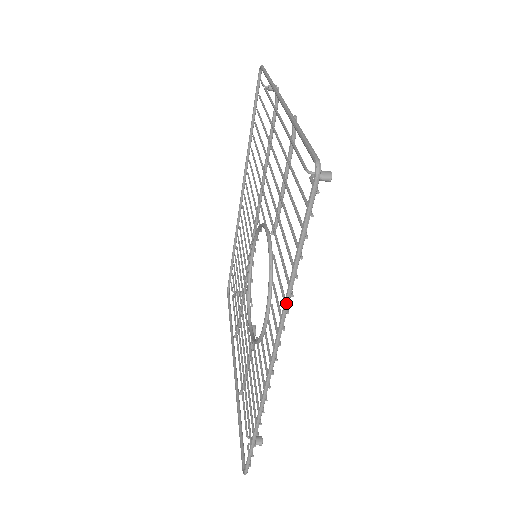
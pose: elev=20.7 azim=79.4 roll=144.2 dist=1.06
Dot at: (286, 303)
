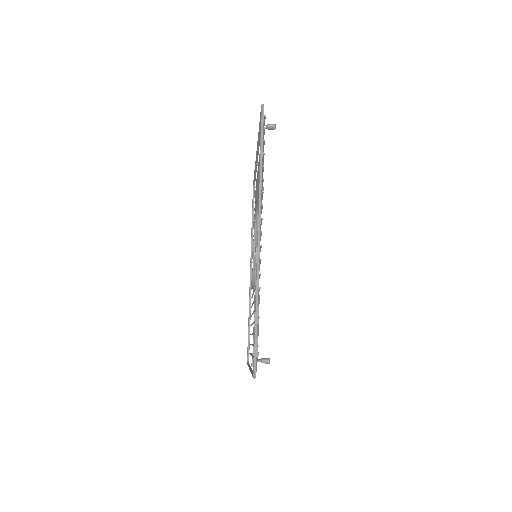
Dot at: (260, 183)
